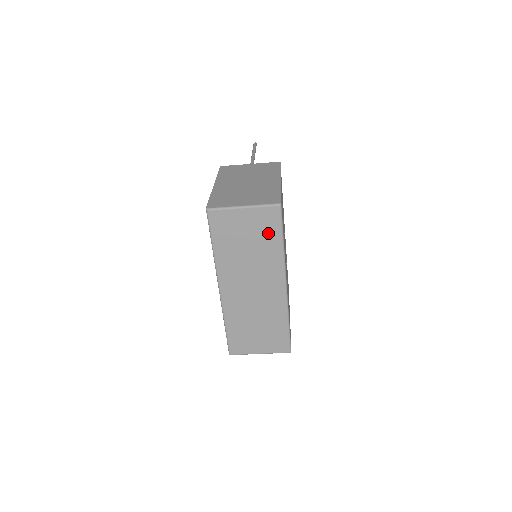
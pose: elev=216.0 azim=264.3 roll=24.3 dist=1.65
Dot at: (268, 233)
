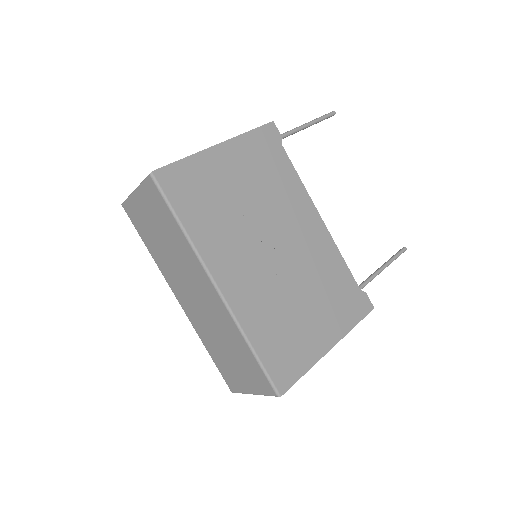
Dot at: (164, 216)
